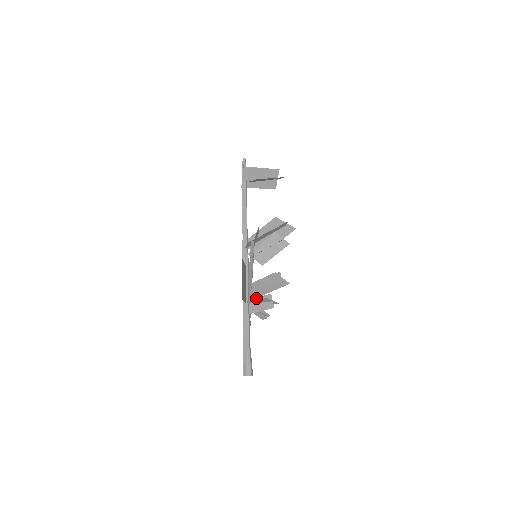
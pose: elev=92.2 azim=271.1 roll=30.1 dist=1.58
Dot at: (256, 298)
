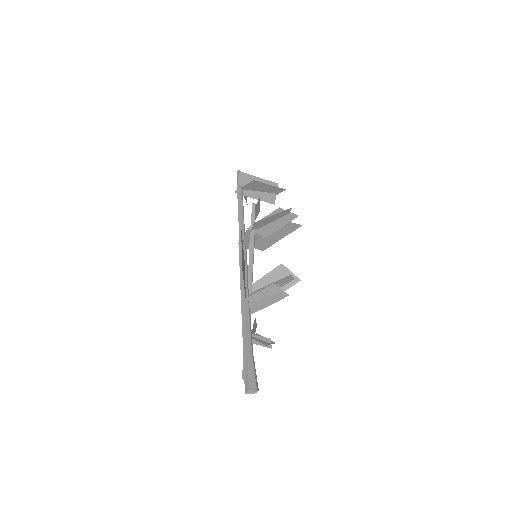
Dot at: (259, 293)
